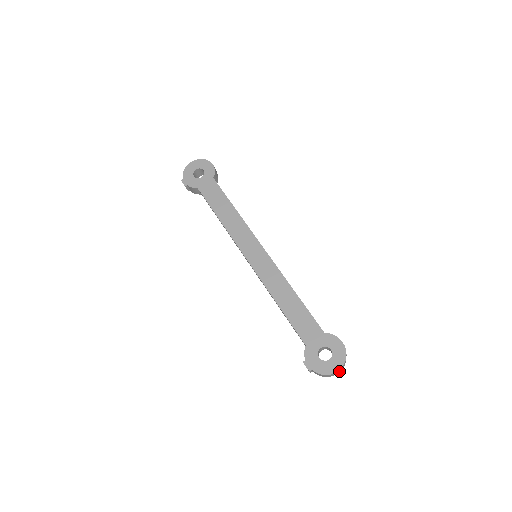
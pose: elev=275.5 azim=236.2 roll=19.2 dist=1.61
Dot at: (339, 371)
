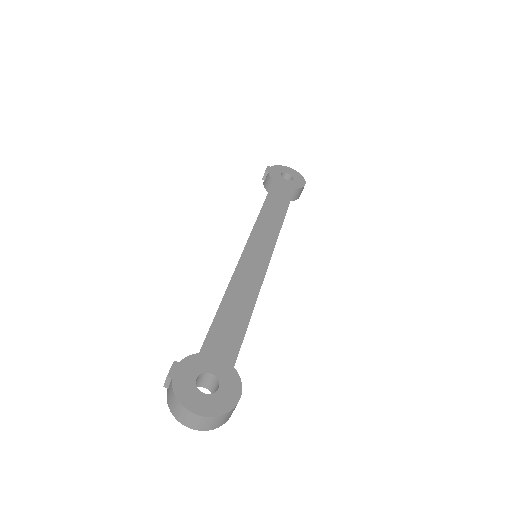
Dot at: (195, 423)
